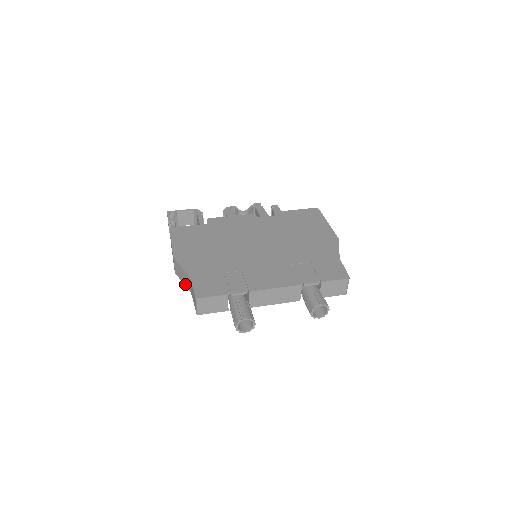
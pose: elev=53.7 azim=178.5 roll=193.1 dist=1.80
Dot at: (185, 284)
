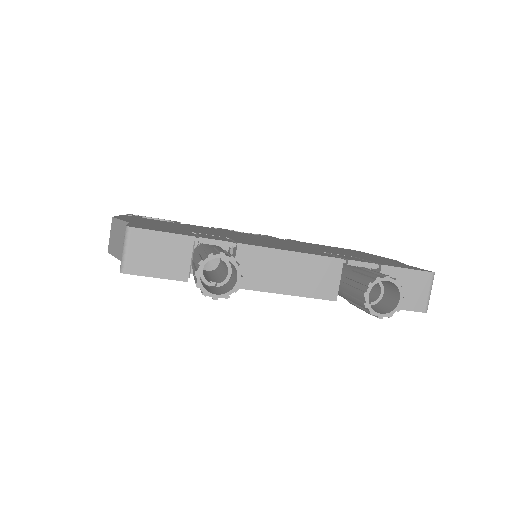
Dot at: (118, 254)
